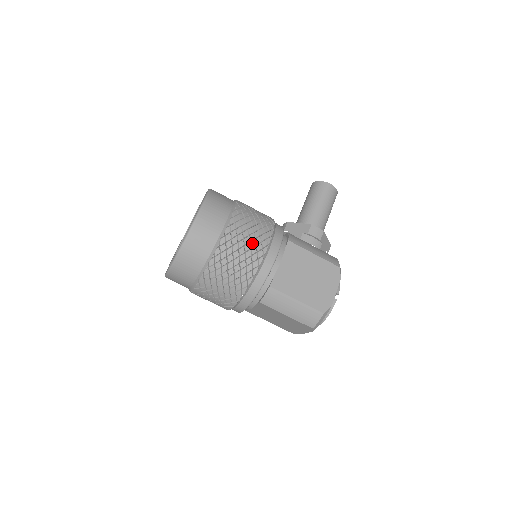
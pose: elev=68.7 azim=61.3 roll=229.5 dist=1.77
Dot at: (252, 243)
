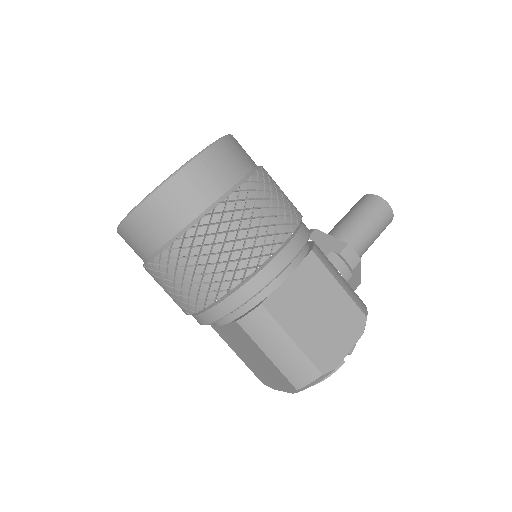
Dot at: (261, 230)
